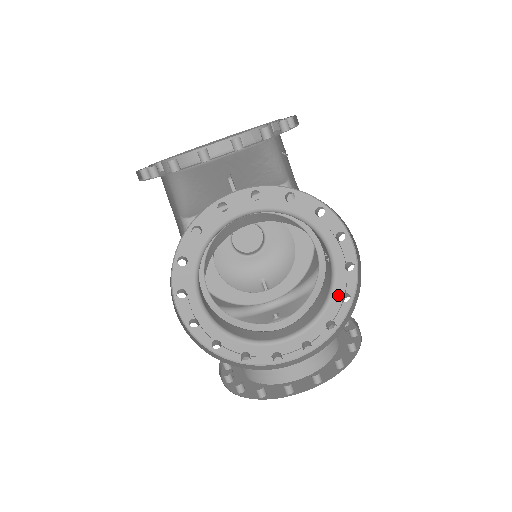
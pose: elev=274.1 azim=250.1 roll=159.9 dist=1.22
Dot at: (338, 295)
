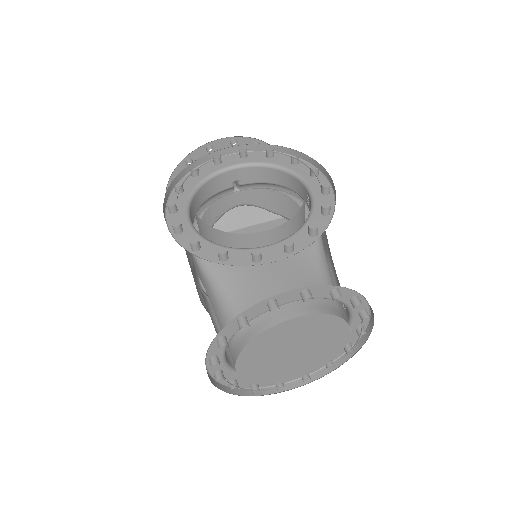
Dot at: (318, 211)
